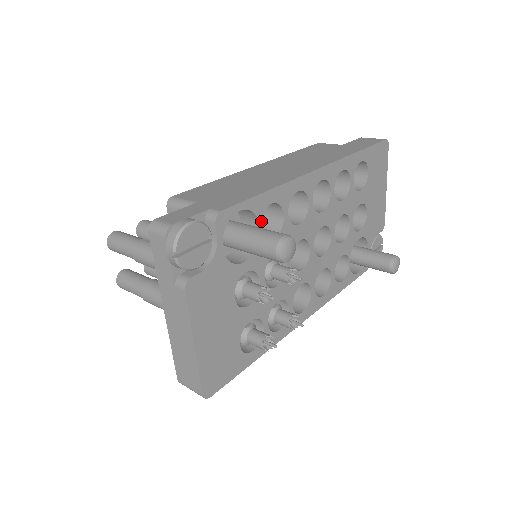
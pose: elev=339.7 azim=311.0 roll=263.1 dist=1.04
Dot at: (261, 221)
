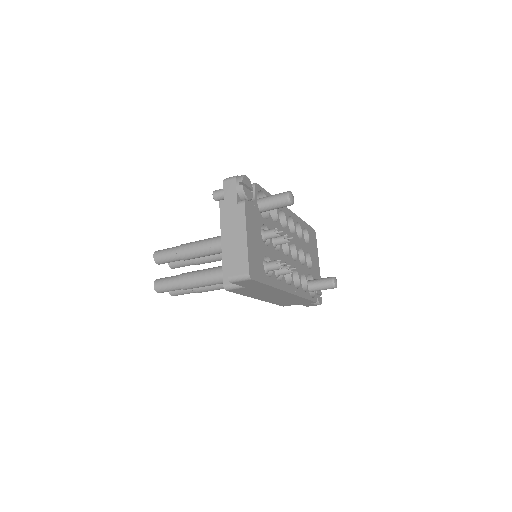
Dot at: occluded
